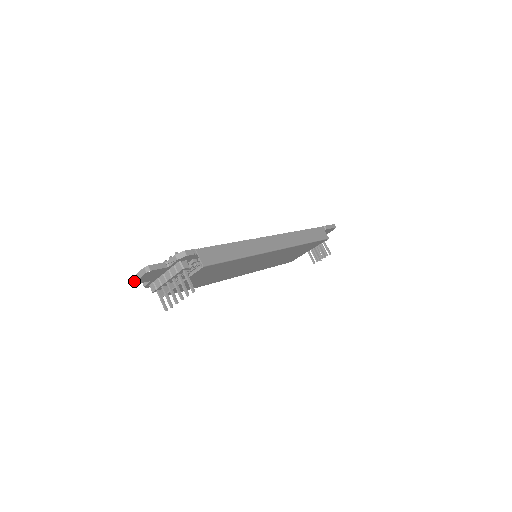
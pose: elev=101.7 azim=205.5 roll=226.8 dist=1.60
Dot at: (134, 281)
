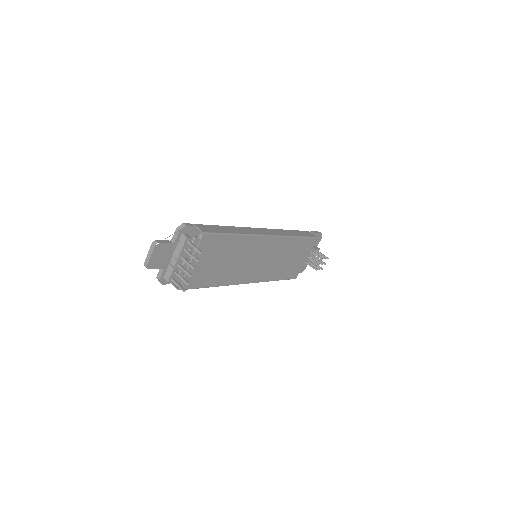
Dot at: (147, 263)
